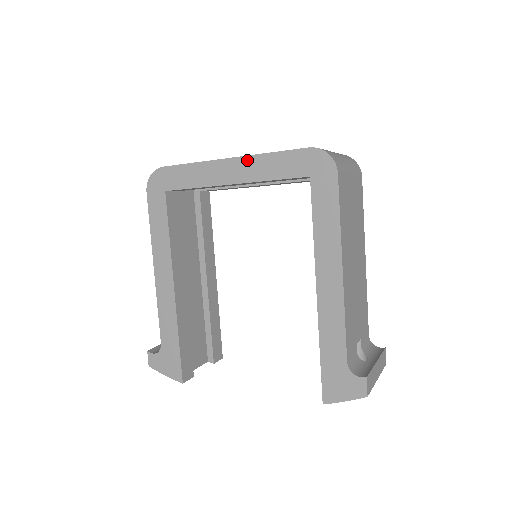
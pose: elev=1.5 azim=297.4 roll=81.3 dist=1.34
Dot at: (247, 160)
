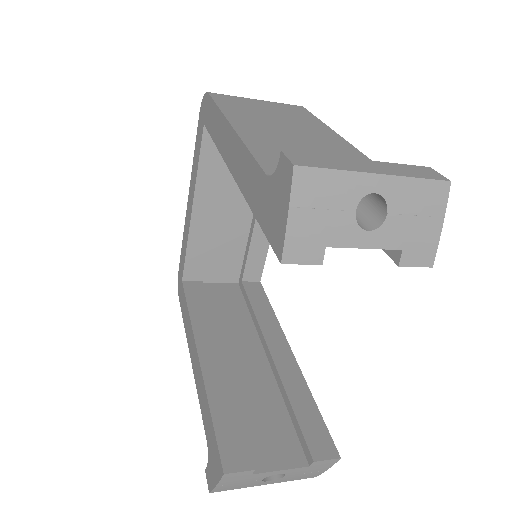
Dot at: (191, 182)
